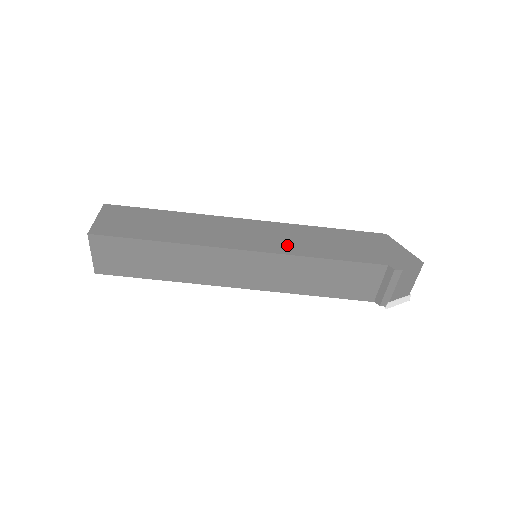
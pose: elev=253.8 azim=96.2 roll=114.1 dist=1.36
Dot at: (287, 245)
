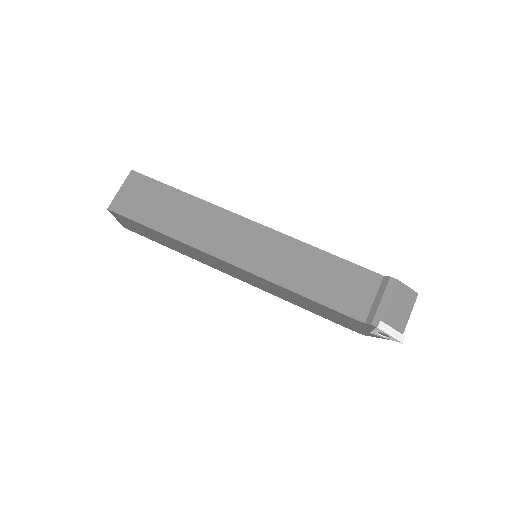
Dot at: occluded
